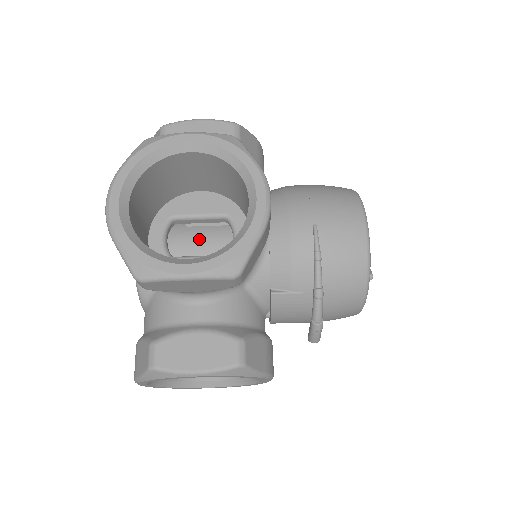
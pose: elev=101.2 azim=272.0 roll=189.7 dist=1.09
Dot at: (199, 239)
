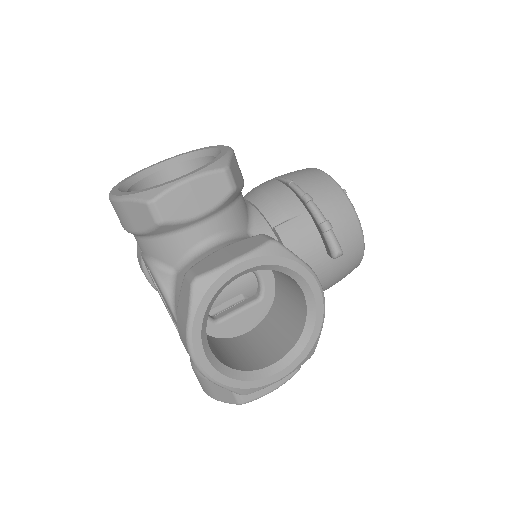
Dot at: occluded
